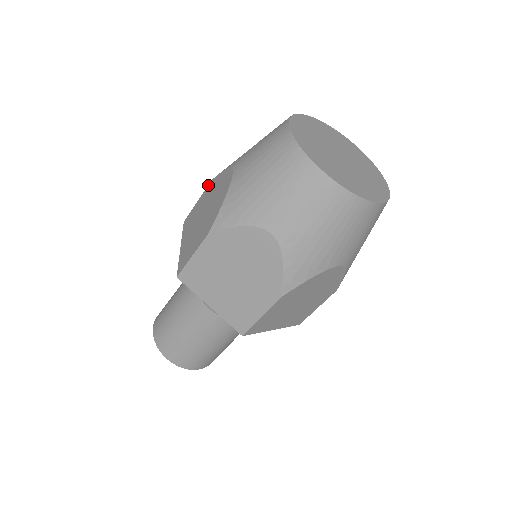
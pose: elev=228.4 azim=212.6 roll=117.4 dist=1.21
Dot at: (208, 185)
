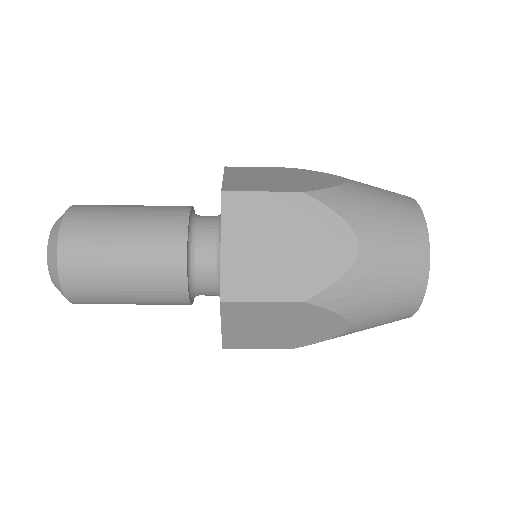
Dot at: (295, 193)
